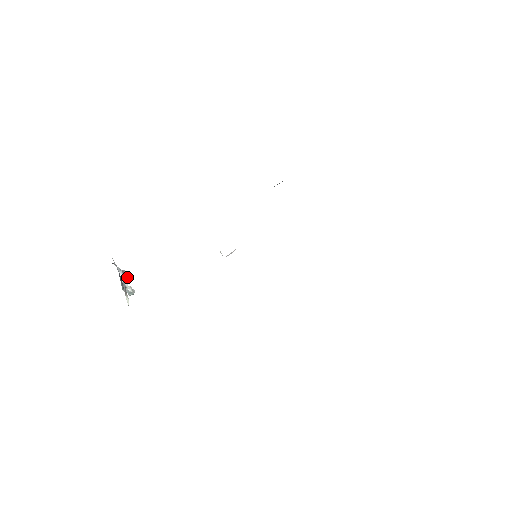
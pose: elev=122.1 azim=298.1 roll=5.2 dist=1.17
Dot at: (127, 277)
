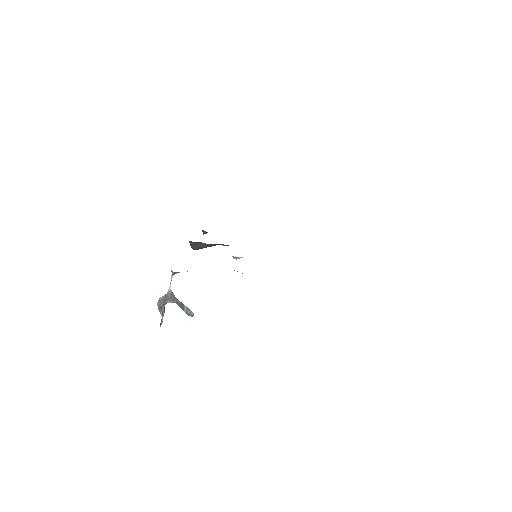
Dot at: (172, 296)
